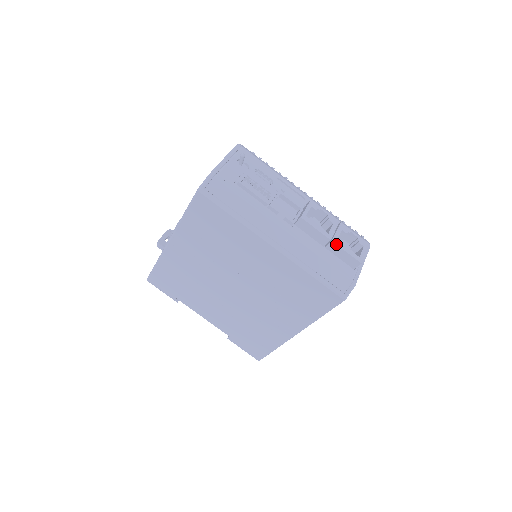
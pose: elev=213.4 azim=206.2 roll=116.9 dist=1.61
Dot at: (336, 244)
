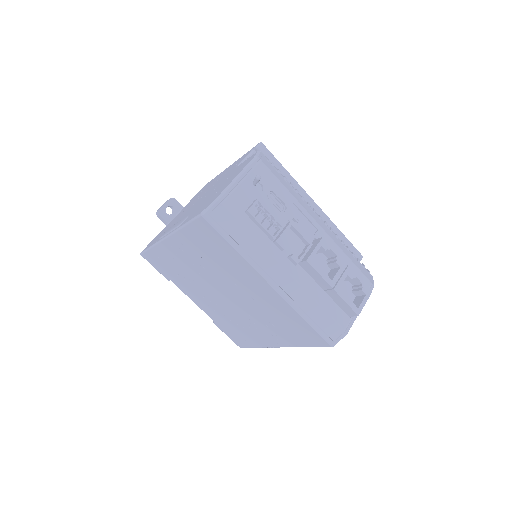
Dot at: (337, 293)
